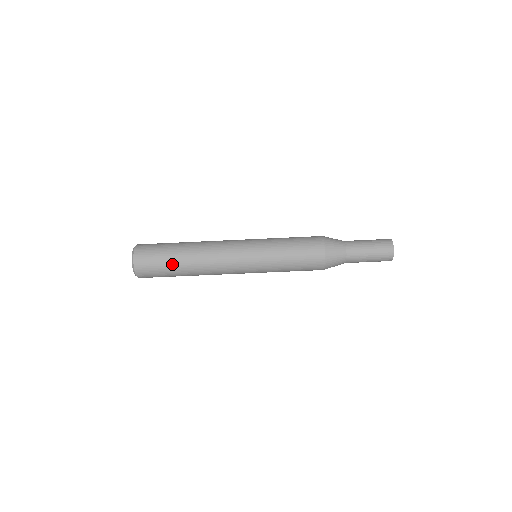
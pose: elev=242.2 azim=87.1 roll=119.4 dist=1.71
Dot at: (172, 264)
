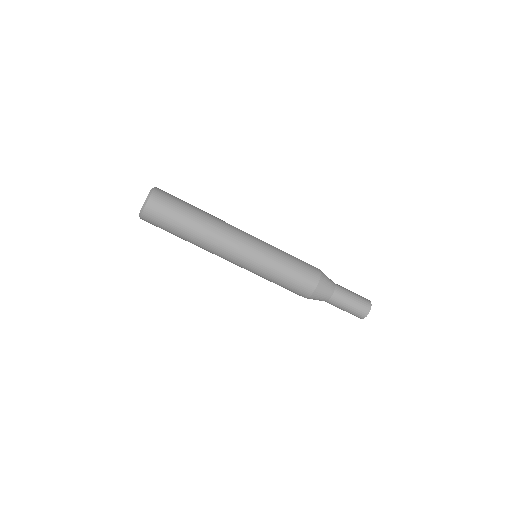
Dot at: (184, 219)
